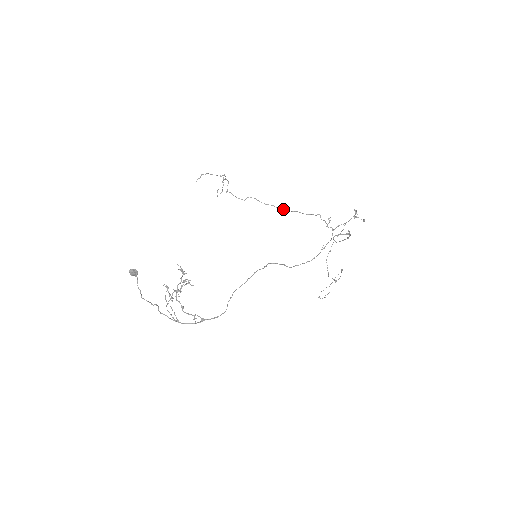
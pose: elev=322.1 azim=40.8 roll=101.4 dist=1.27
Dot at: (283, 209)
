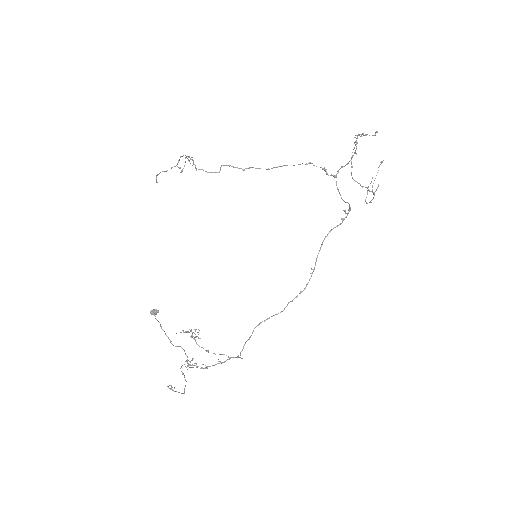
Dot at: (266, 169)
